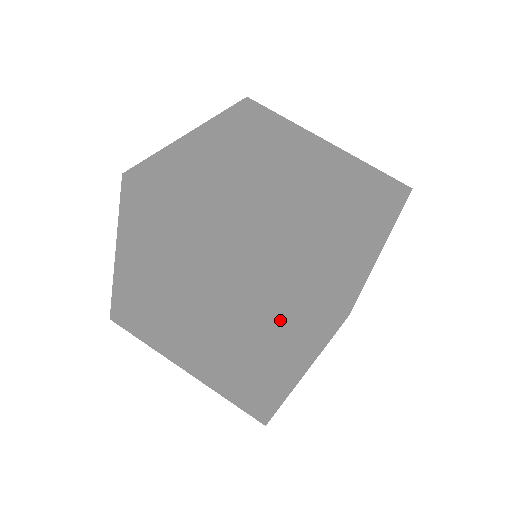
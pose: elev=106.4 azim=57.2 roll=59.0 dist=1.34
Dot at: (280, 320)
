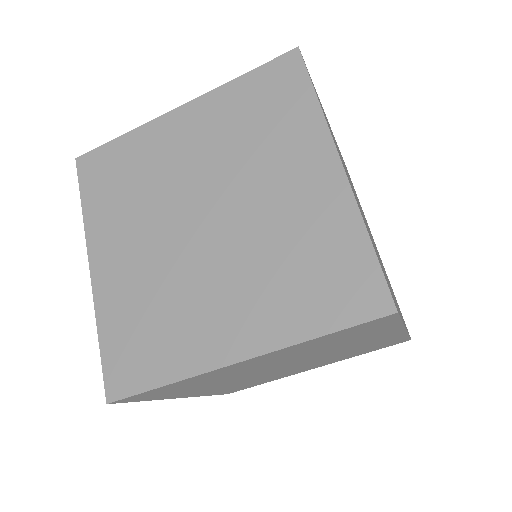
Dot at: occluded
